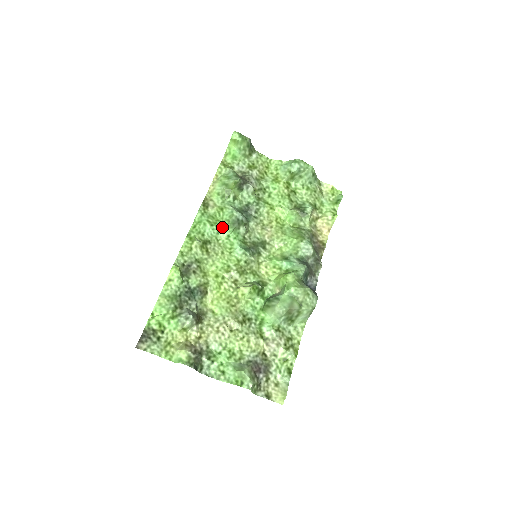
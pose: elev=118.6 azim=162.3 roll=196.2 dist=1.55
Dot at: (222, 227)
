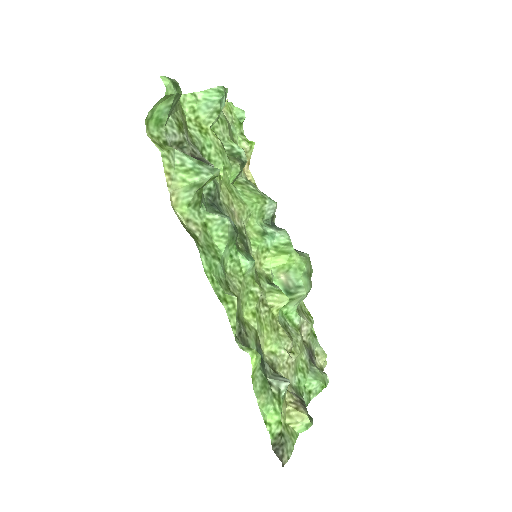
Dot at: (224, 251)
